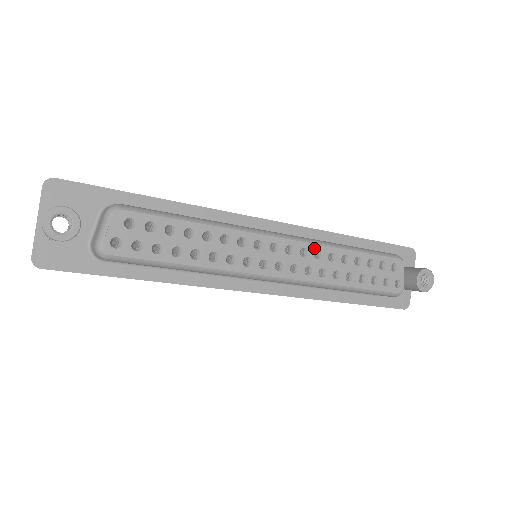
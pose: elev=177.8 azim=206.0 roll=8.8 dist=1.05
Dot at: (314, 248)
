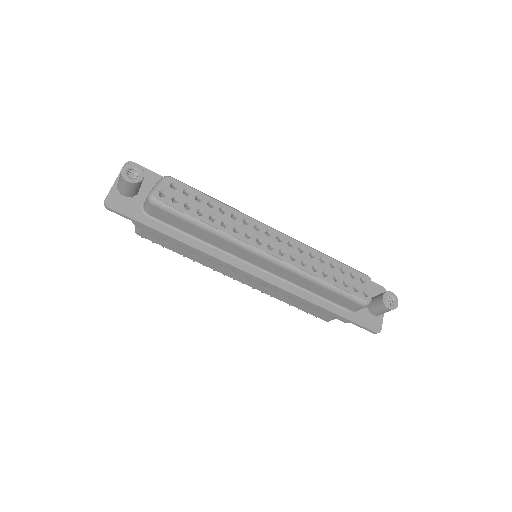
Dot at: (299, 244)
